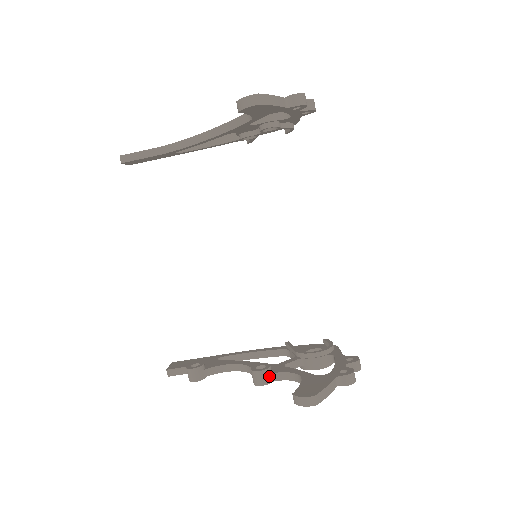
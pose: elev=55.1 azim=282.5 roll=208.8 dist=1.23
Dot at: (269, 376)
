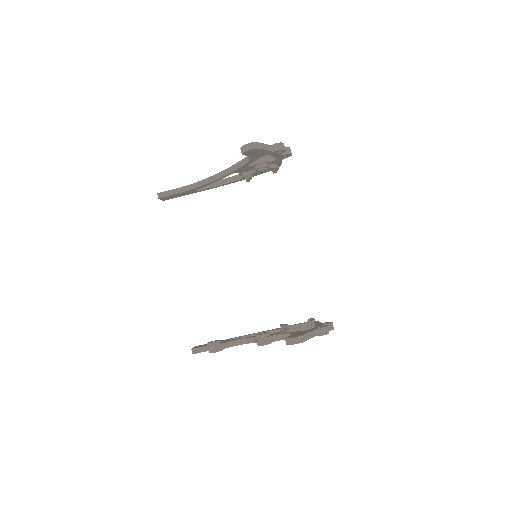
Dot at: (269, 338)
